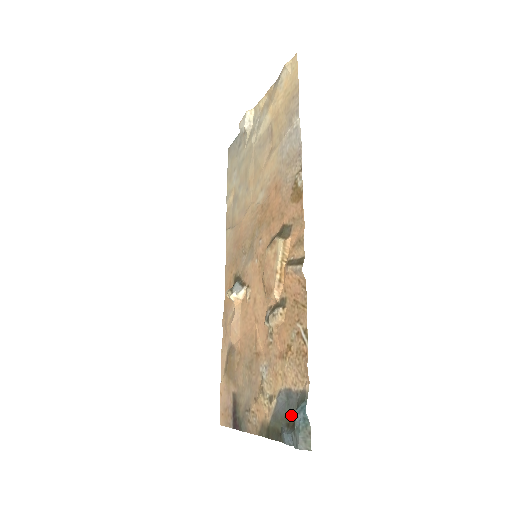
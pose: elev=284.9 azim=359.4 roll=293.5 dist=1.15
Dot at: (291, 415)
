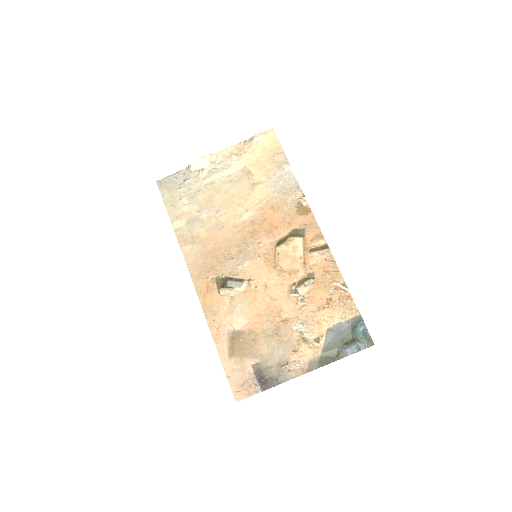
Dot at: (347, 337)
